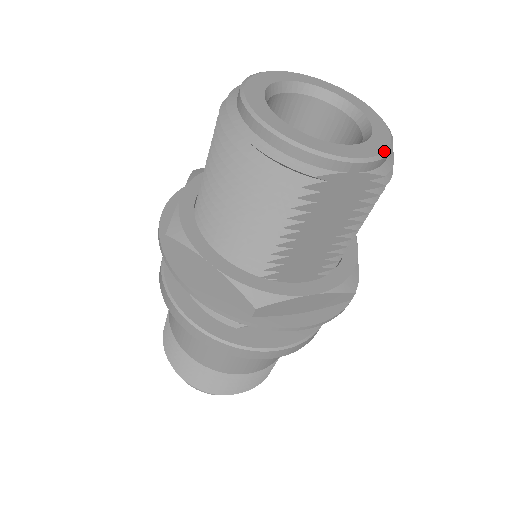
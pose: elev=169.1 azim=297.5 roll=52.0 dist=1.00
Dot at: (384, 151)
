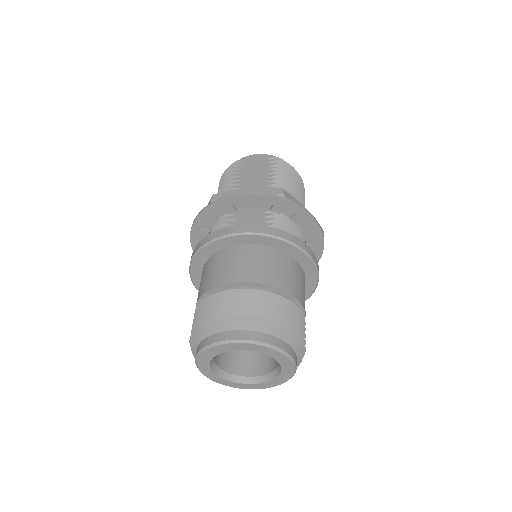
Dot at: occluded
